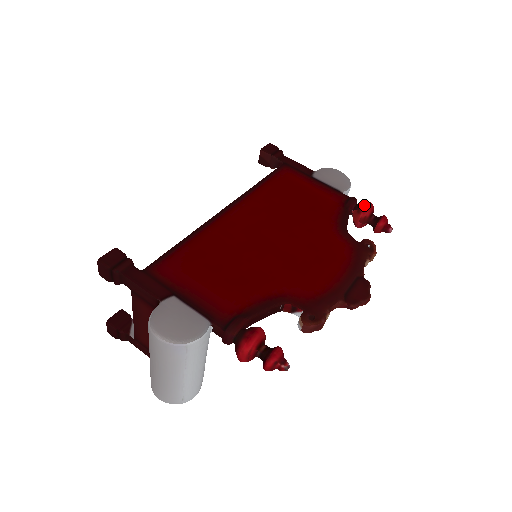
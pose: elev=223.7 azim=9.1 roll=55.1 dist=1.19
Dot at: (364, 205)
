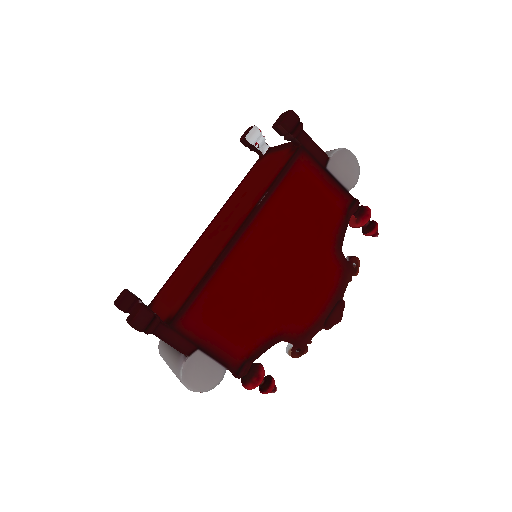
Dot at: (364, 217)
